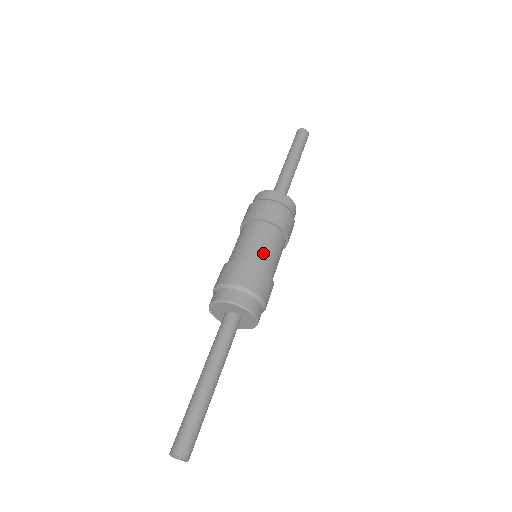
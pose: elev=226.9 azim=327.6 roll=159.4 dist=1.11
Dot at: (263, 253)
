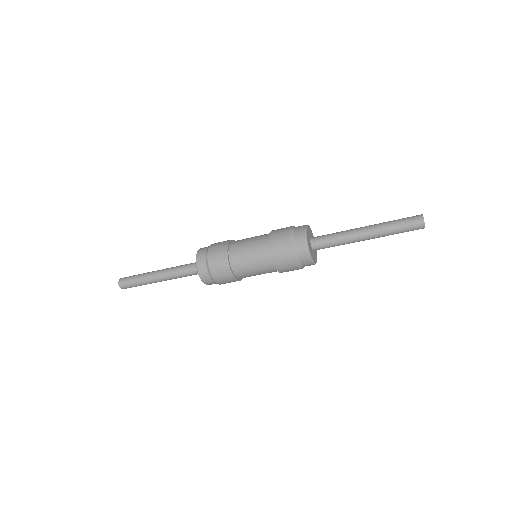
Dot at: (249, 275)
